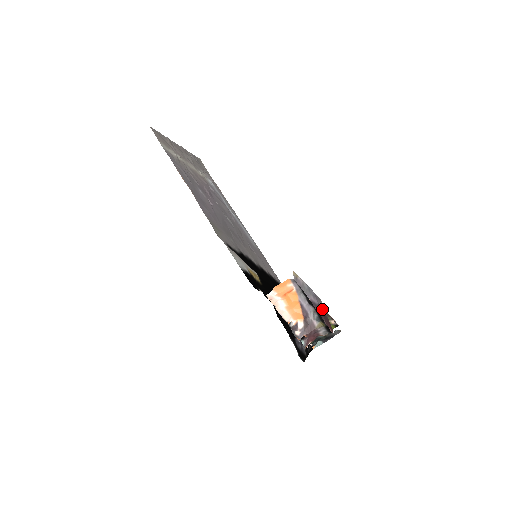
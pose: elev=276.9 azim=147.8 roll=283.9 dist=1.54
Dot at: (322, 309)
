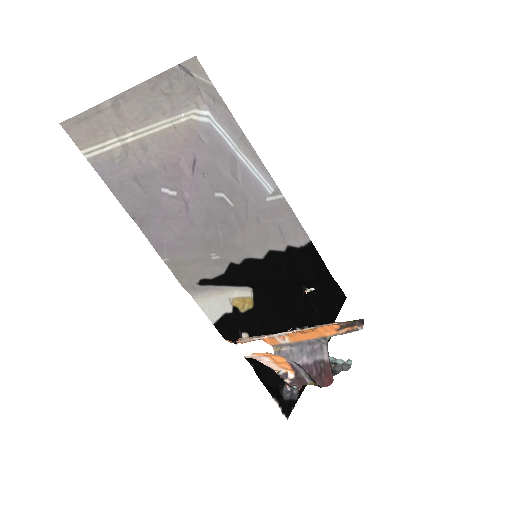
Dot at: (321, 361)
